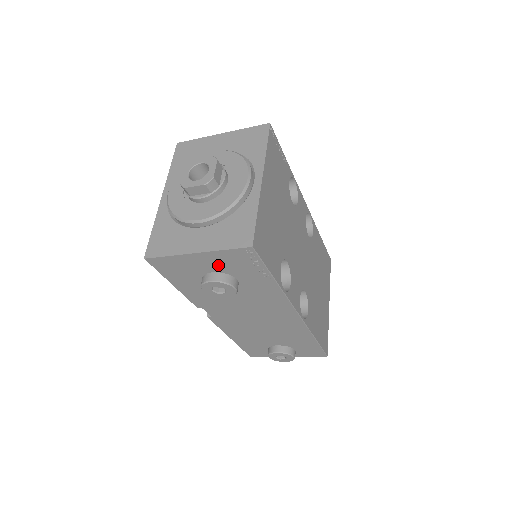
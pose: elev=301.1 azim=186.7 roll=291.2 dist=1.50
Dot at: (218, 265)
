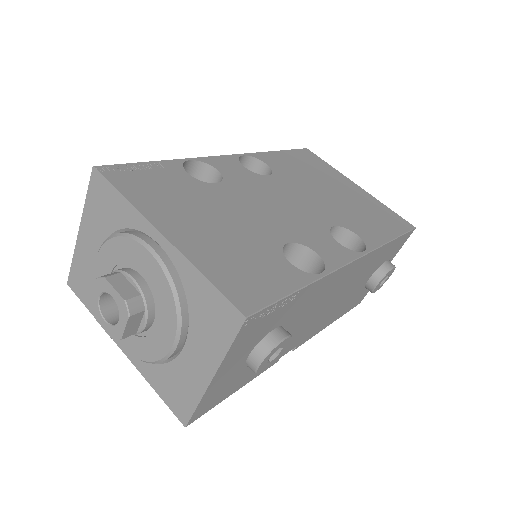
Dot at: (244, 352)
